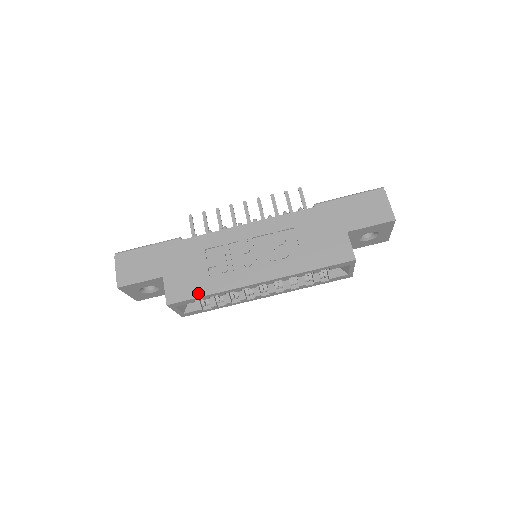
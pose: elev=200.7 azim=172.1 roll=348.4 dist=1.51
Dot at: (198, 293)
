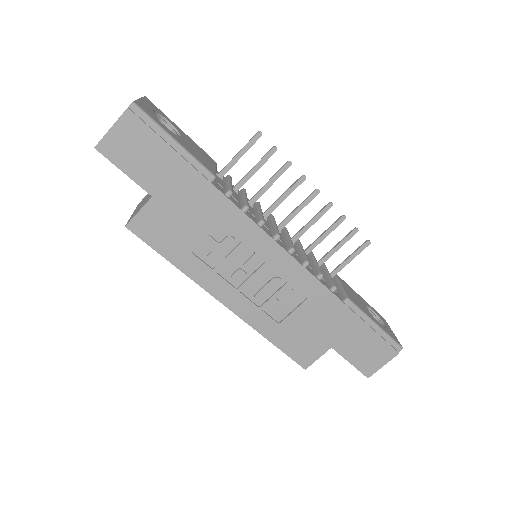
Dot at: (165, 251)
